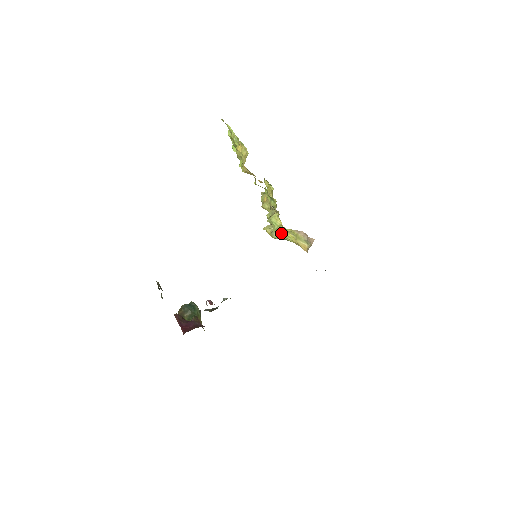
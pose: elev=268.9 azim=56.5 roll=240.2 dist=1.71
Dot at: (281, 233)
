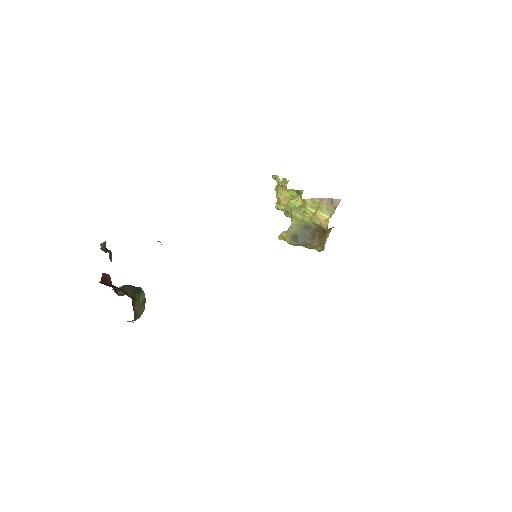
Dot at: (297, 210)
